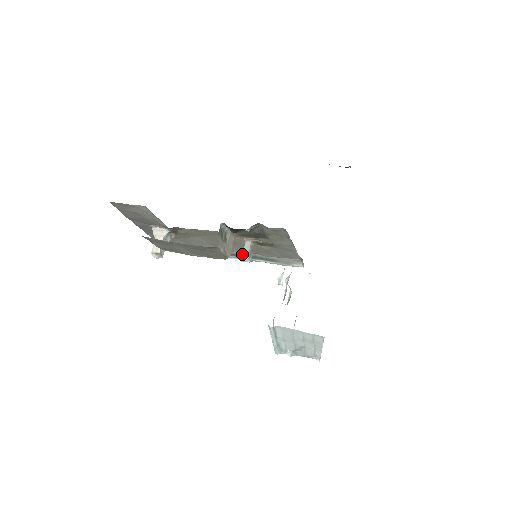
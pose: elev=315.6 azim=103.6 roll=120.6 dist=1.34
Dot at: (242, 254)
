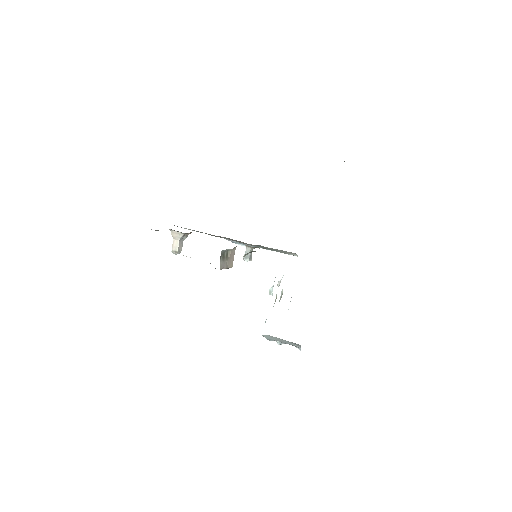
Dot at: (244, 258)
